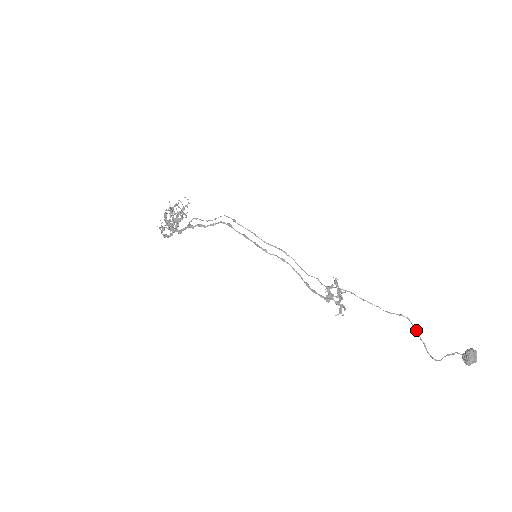
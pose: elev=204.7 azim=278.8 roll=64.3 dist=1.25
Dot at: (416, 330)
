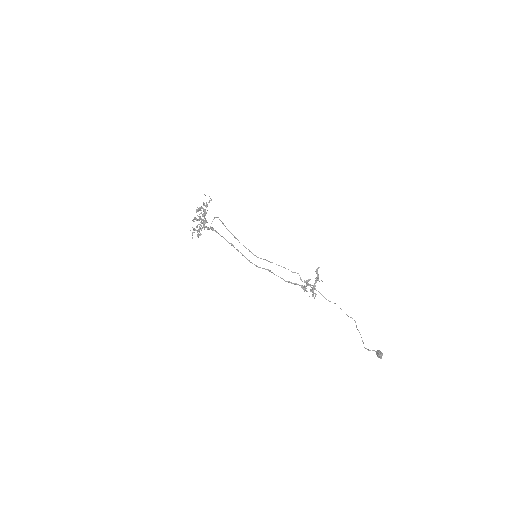
Dot at: (356, 325)
